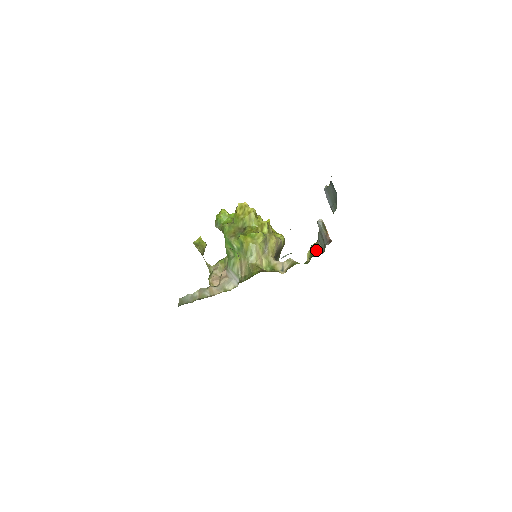
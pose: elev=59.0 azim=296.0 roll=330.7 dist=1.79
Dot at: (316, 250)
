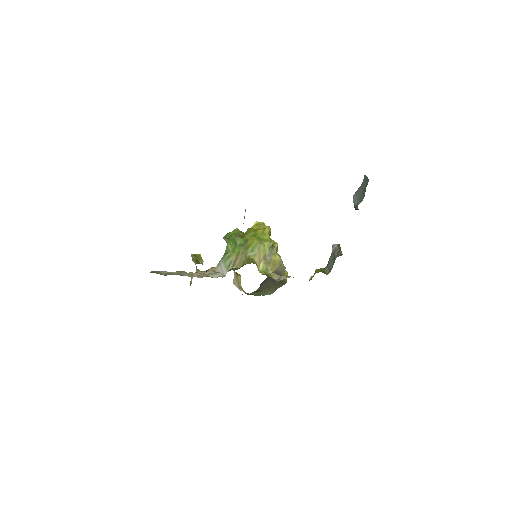
Dot at: (322, 270)
